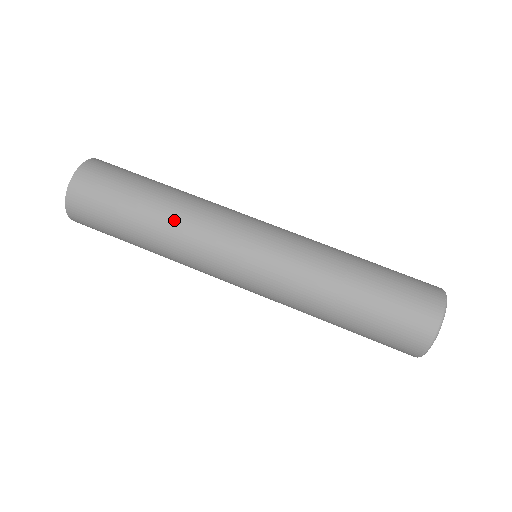
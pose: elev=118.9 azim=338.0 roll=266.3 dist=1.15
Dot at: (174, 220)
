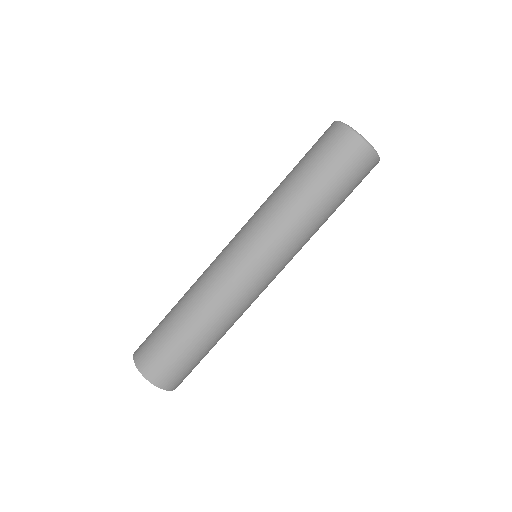
Dot at: (191, 288)
